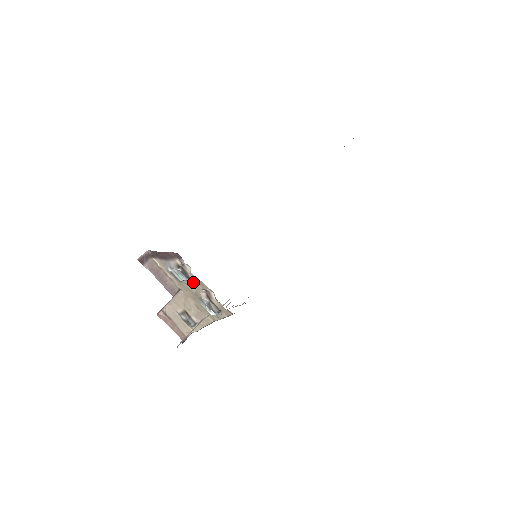
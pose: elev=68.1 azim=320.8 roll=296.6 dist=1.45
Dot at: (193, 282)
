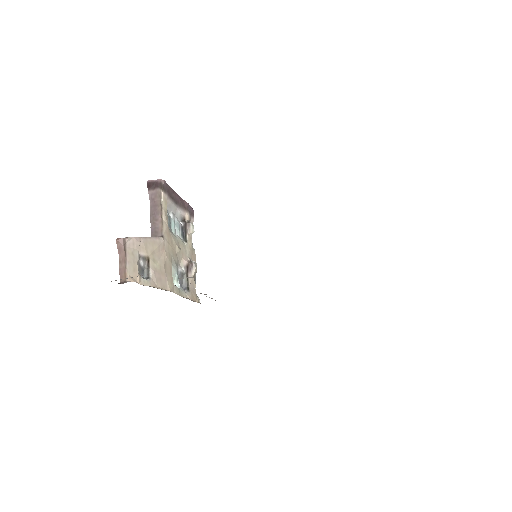
Dot at: (185, 244)
